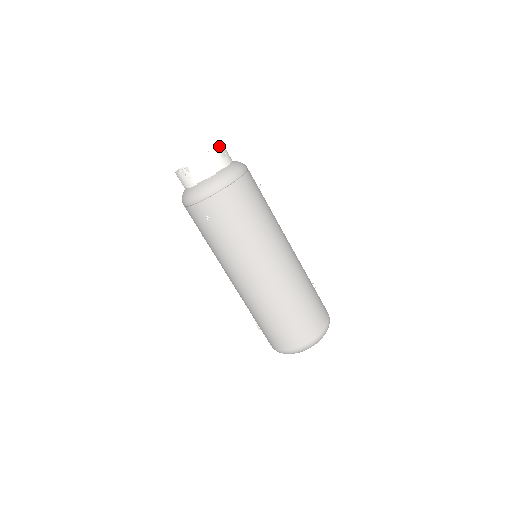
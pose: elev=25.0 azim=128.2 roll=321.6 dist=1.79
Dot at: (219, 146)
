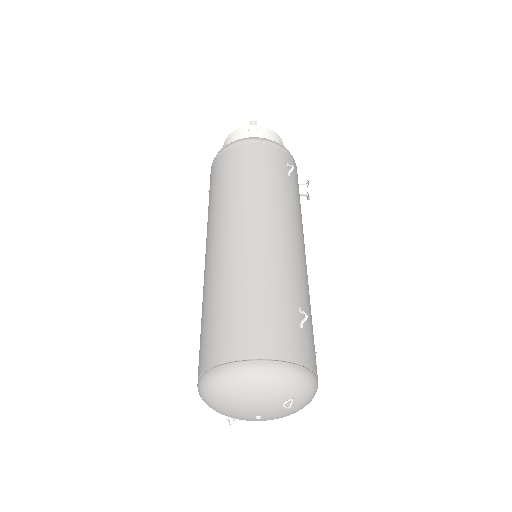
Dot at: (281, 140)
